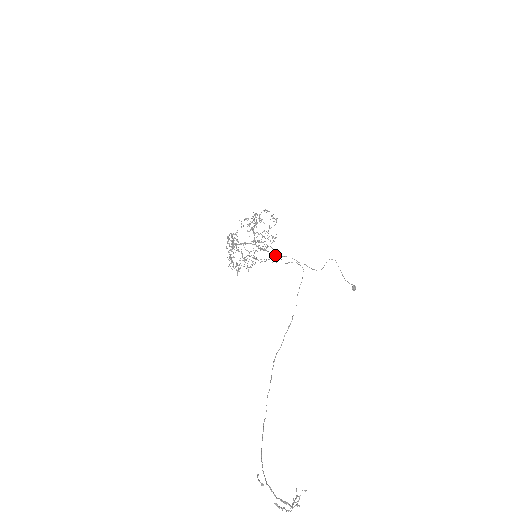
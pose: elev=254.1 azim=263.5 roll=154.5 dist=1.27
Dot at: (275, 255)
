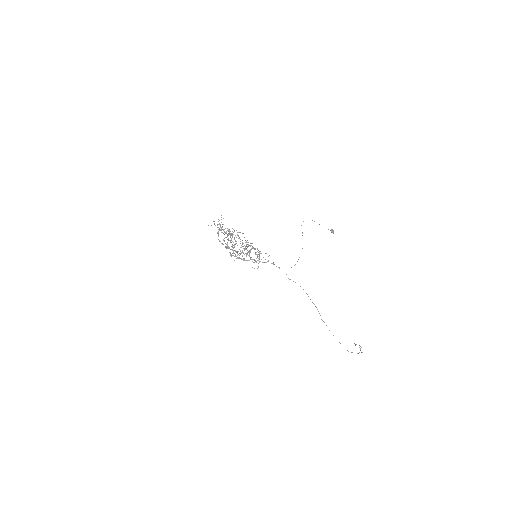
Dot at: occluded
